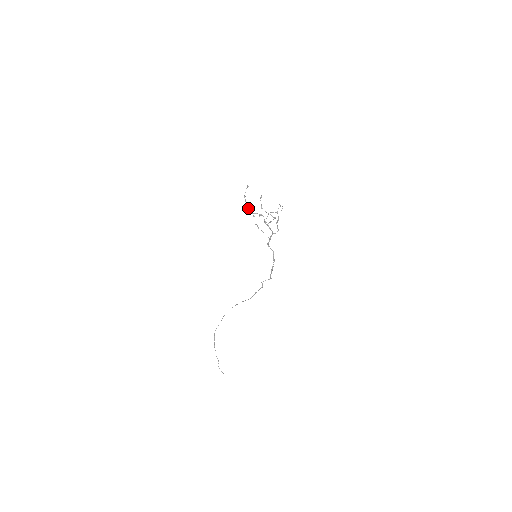
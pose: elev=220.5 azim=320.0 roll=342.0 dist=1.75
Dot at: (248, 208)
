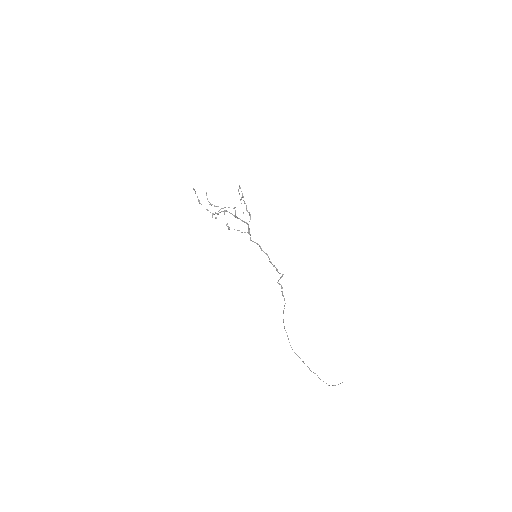
Dot at: (210, 212)
